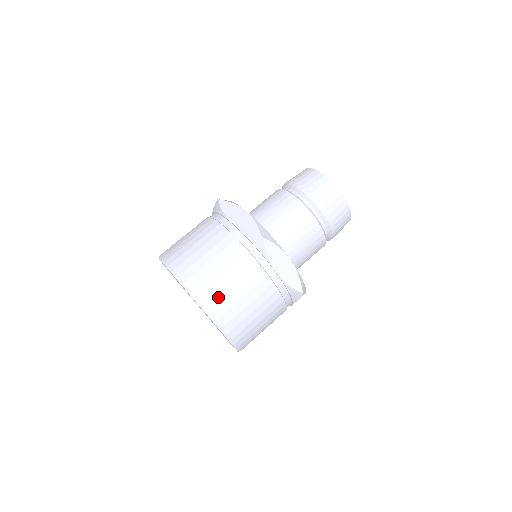
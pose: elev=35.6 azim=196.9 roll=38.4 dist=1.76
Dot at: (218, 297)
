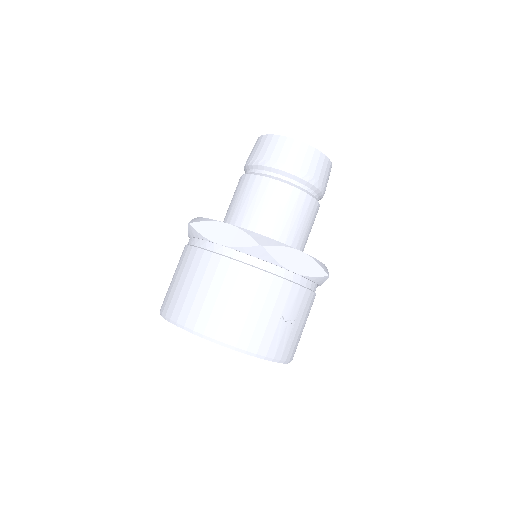
Dot at: (179, 303)
